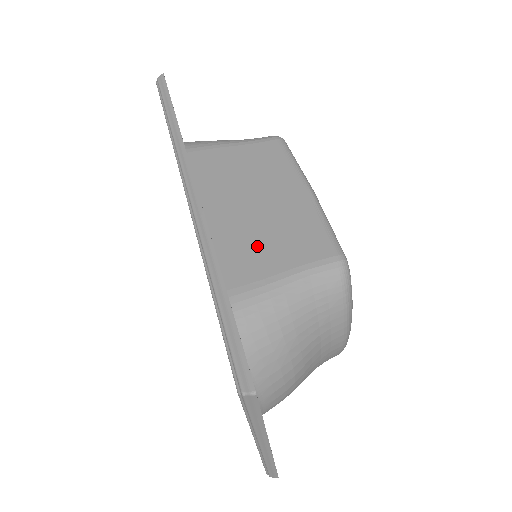
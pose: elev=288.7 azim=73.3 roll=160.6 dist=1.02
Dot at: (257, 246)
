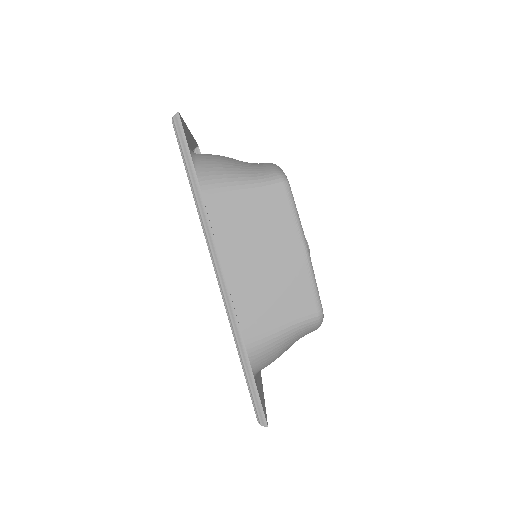
Dot at: (265, 304)
